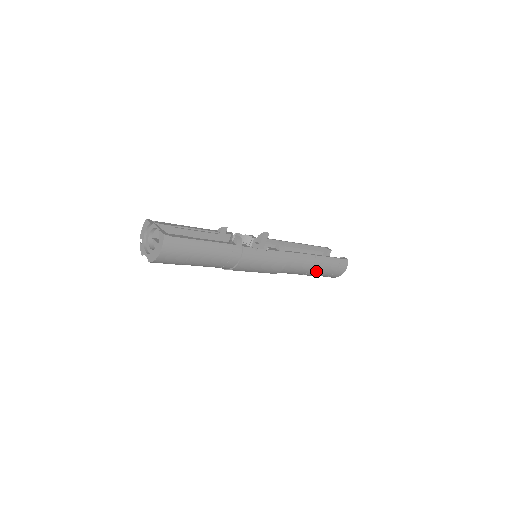
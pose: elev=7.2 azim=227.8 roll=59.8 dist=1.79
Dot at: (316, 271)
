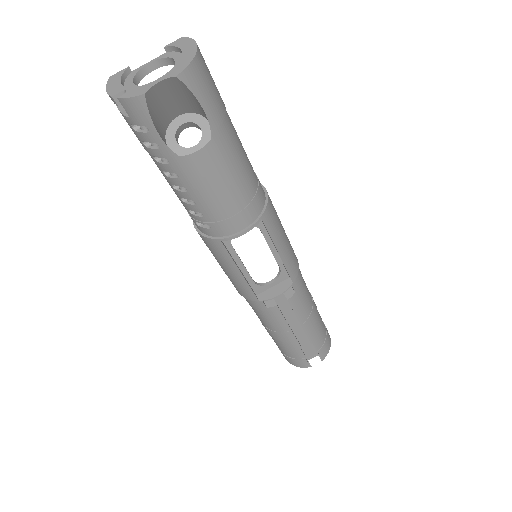
Dot at: (316, 311)
